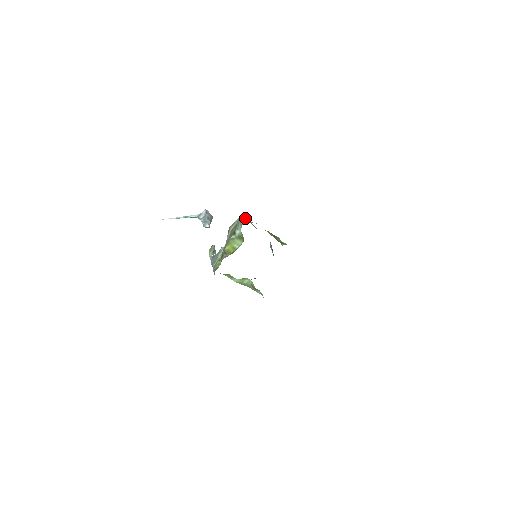
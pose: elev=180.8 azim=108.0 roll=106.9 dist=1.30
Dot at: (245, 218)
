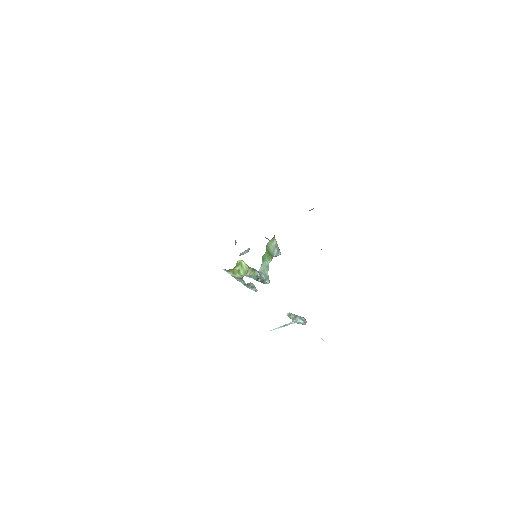
Dot at: occluded
